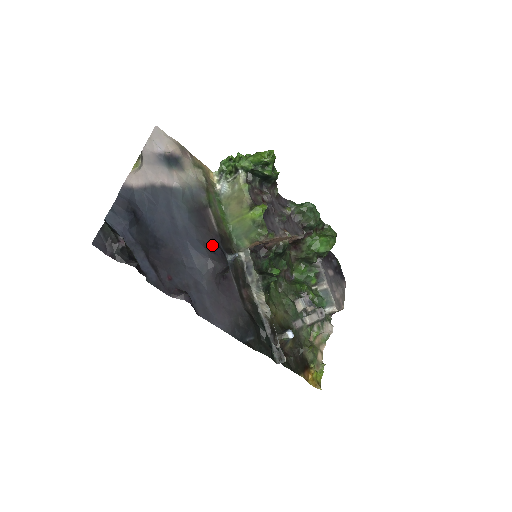
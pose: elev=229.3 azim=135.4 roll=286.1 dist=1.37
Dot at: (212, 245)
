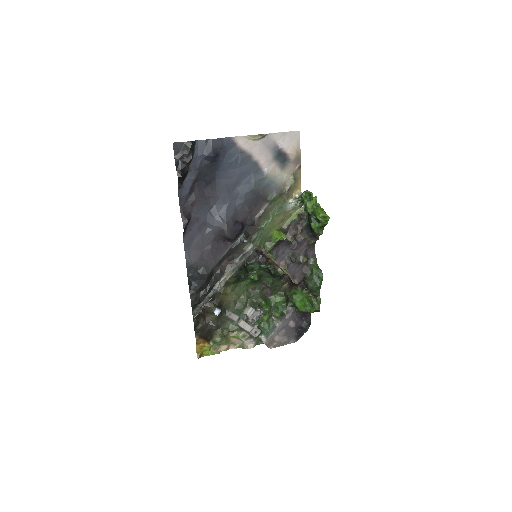
Dot at: (241, 220)
